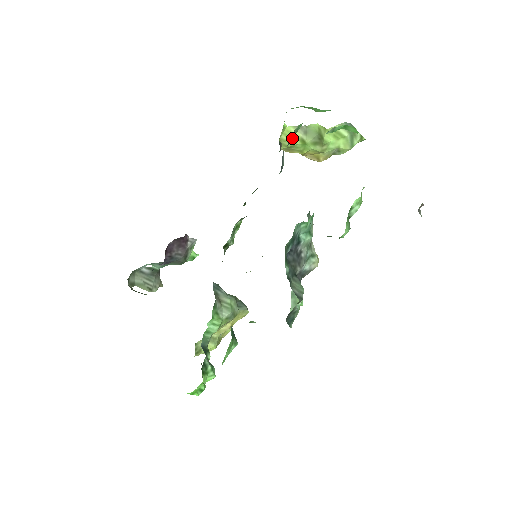
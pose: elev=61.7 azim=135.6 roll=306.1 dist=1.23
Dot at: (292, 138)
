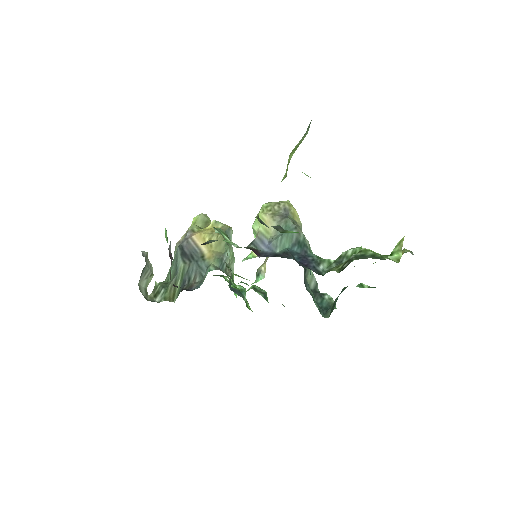
Dot at: occluded
